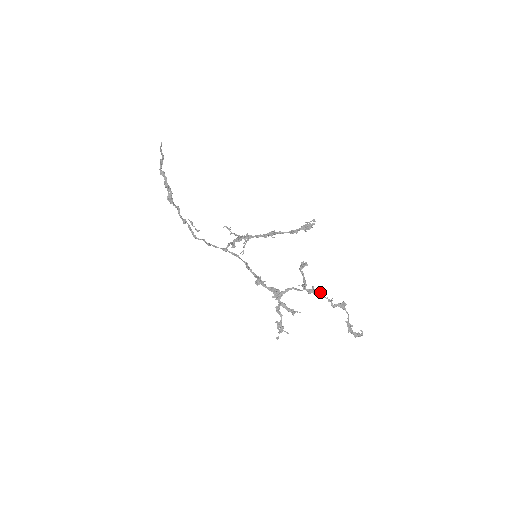
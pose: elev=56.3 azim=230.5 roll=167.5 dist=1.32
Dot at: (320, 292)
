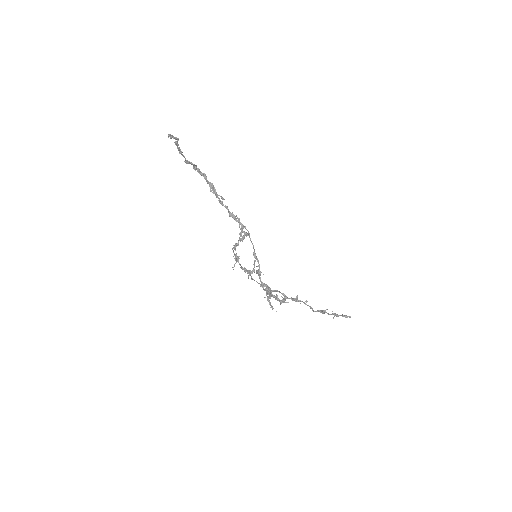
Dot at: occluded
